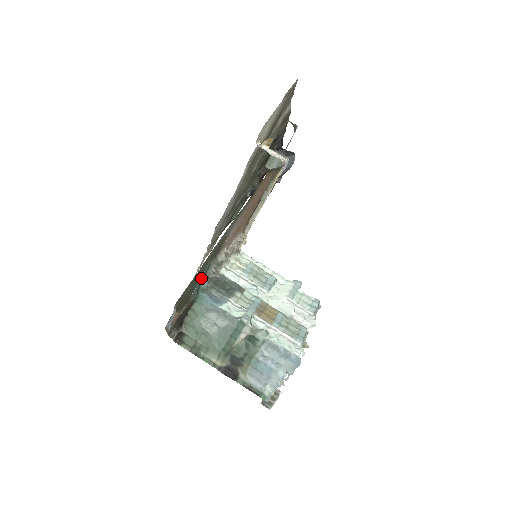
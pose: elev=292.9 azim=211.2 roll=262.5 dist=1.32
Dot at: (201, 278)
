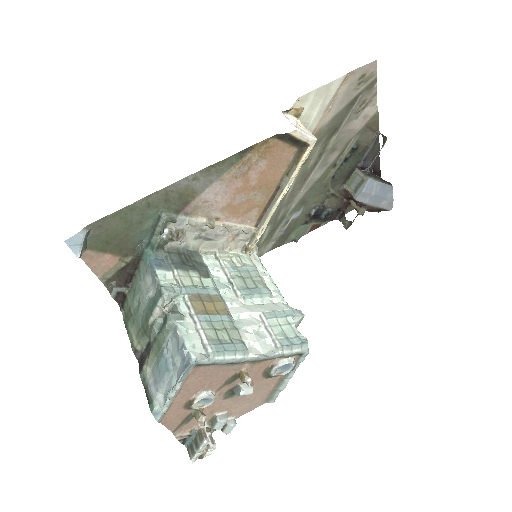
Dot at: (152, 229)
